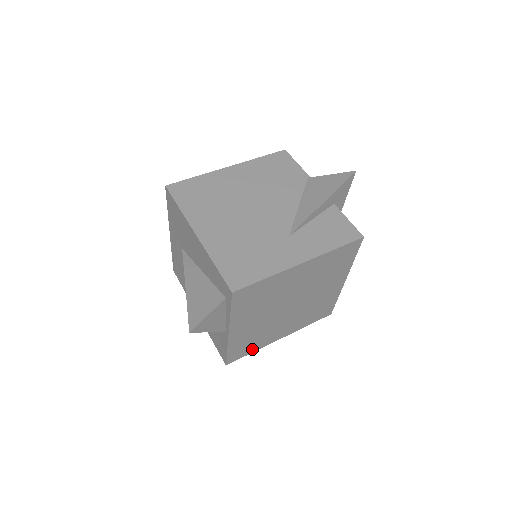
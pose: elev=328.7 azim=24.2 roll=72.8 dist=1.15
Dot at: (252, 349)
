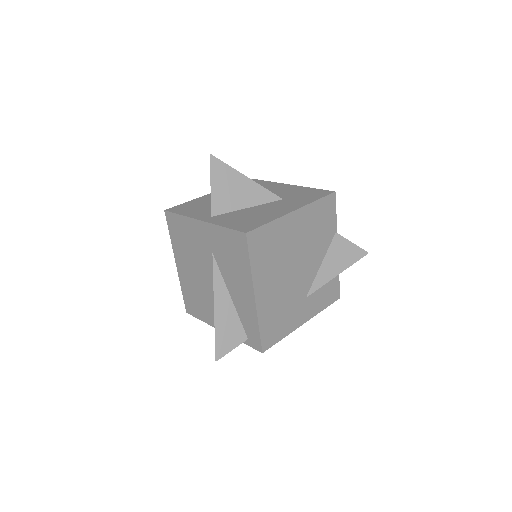
Dot at: occluded
